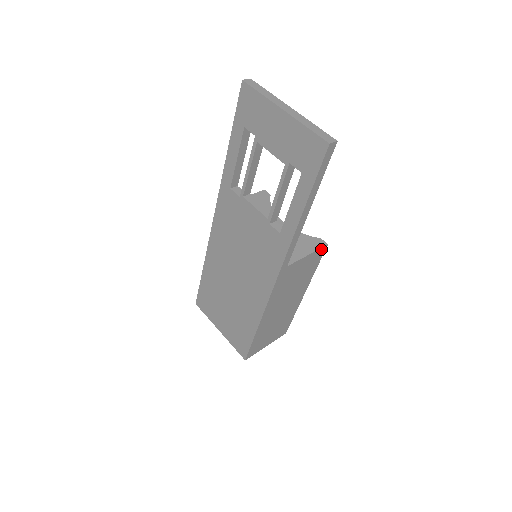
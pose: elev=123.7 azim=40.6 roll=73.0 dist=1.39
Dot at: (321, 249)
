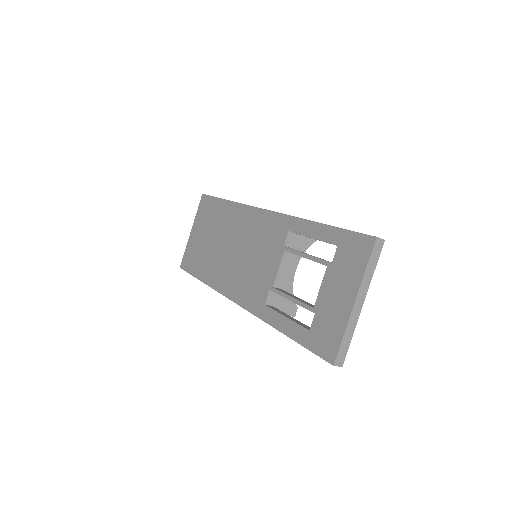
Dot at: (287, 314)
